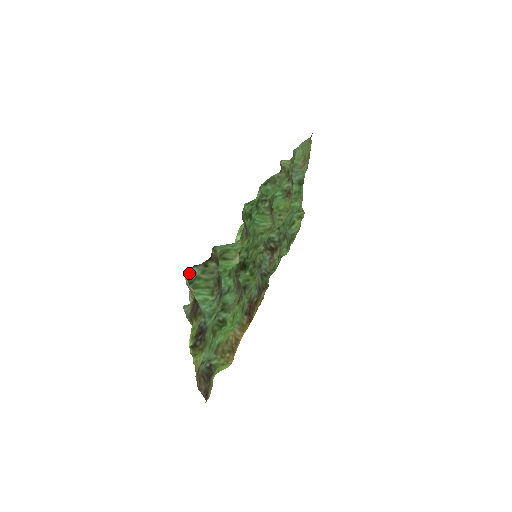
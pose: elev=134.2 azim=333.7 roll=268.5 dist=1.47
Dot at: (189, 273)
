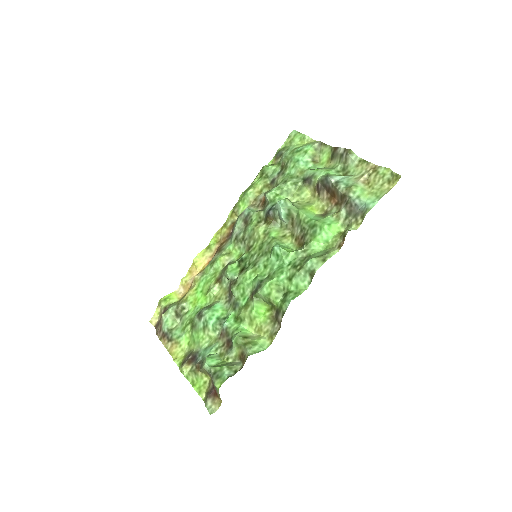
Dot at: (221, 381)
